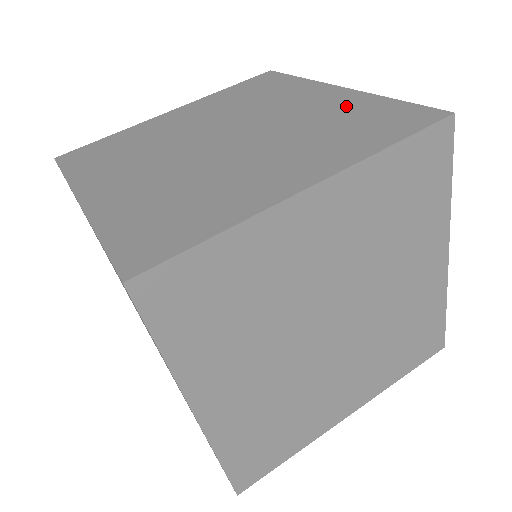
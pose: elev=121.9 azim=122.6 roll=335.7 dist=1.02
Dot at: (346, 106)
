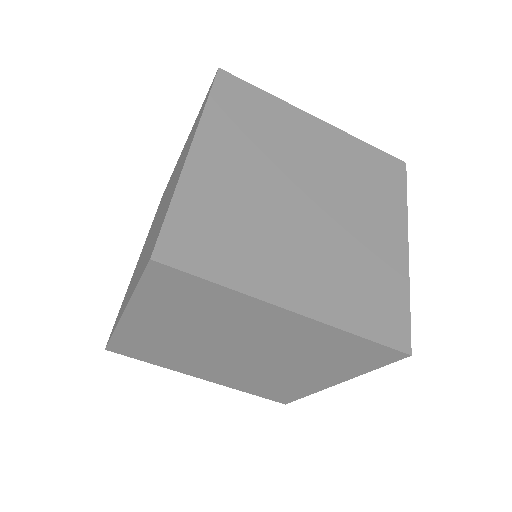
Dot at: (189, 136)
